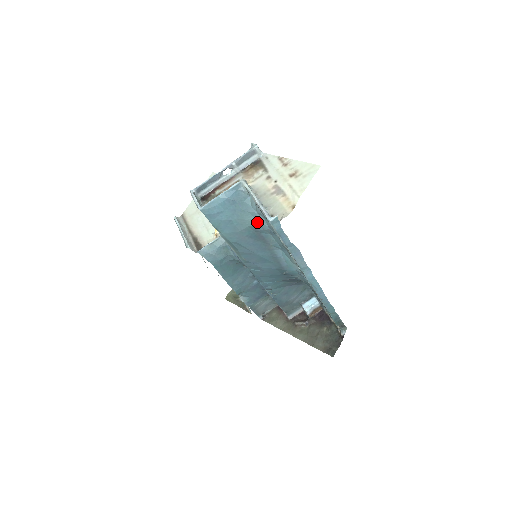
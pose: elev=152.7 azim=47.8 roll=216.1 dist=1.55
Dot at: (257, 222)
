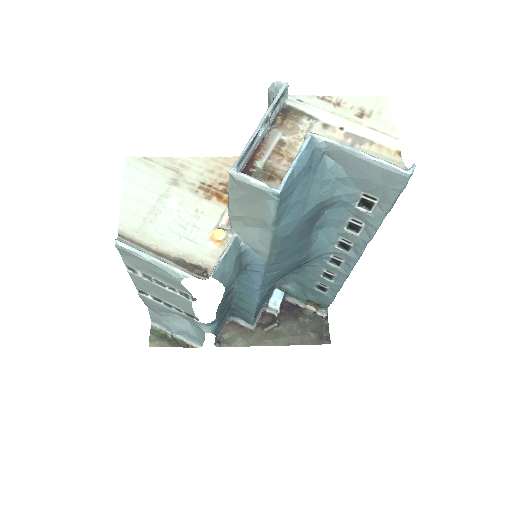
Dot at: (330, 193)
